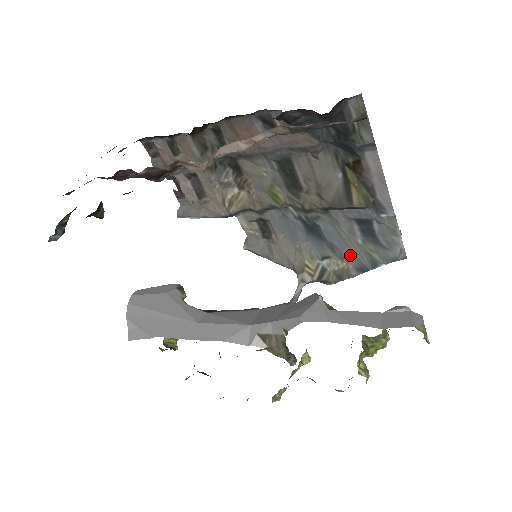
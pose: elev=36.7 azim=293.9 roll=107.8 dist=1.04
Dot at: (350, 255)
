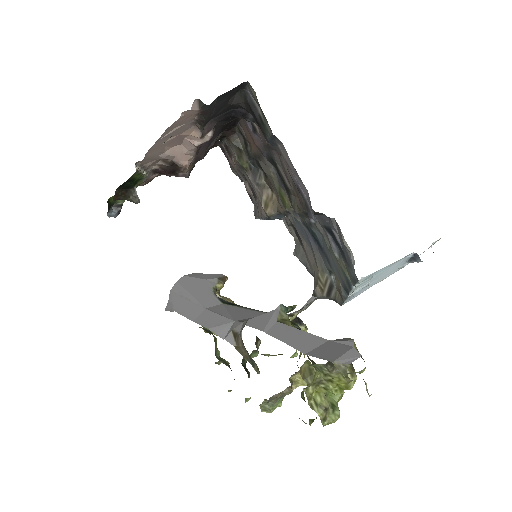
Dot at: (336, 271)
